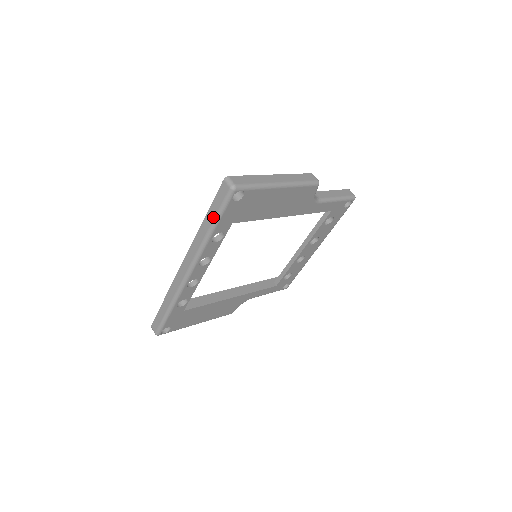
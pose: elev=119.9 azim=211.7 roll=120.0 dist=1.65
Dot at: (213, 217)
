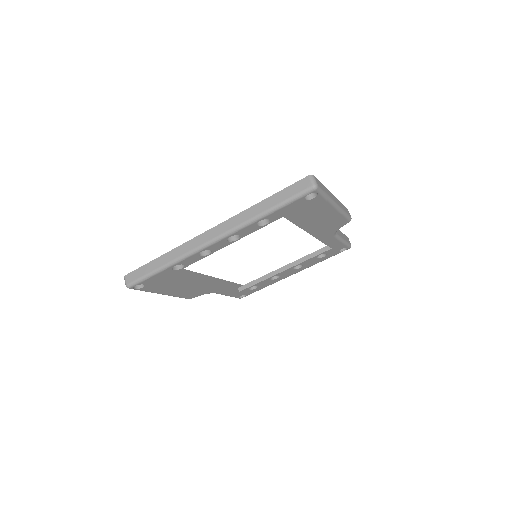
Dot at: (277, 202)
